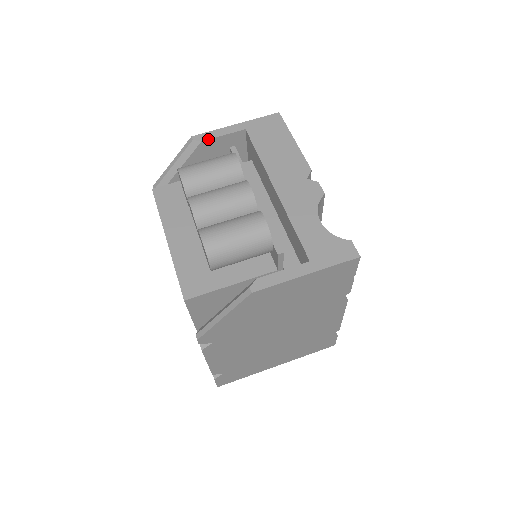
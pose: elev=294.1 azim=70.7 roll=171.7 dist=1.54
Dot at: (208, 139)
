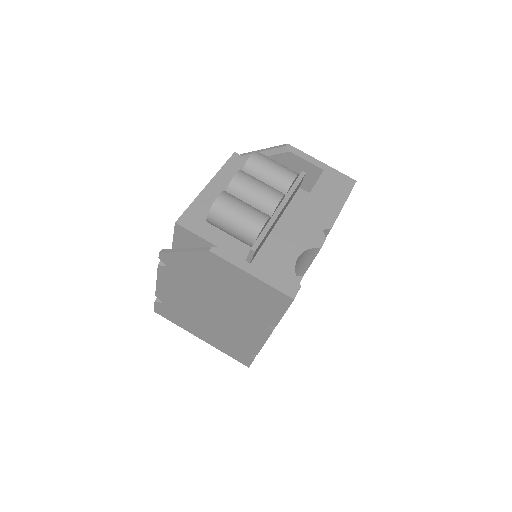
Dot at: (295, 154)
